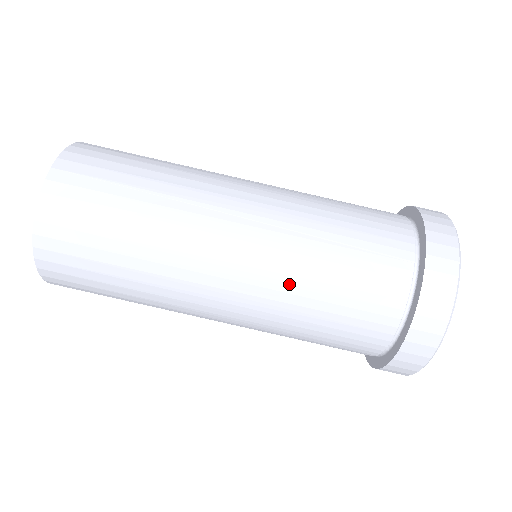
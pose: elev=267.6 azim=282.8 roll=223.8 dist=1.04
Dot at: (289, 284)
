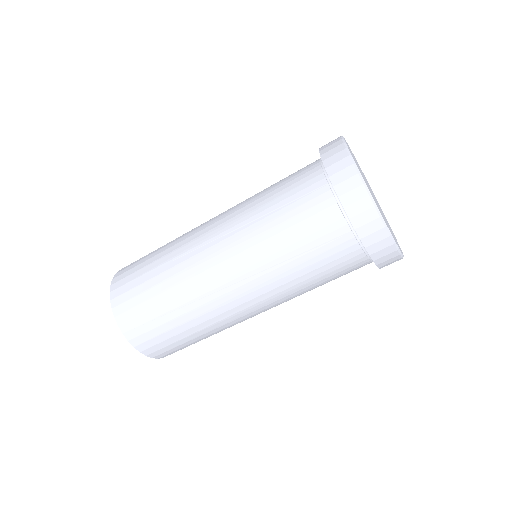
Dot at: (290, 291)
